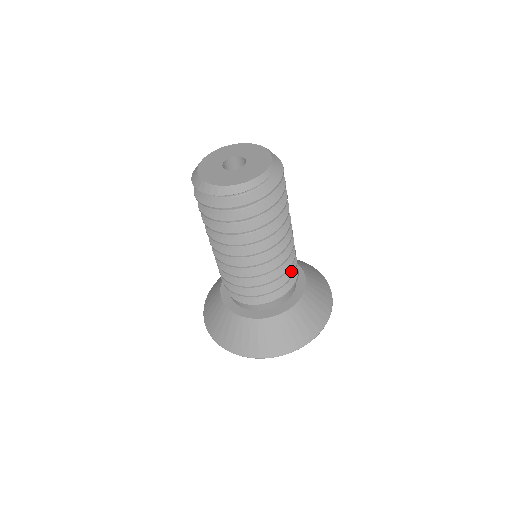
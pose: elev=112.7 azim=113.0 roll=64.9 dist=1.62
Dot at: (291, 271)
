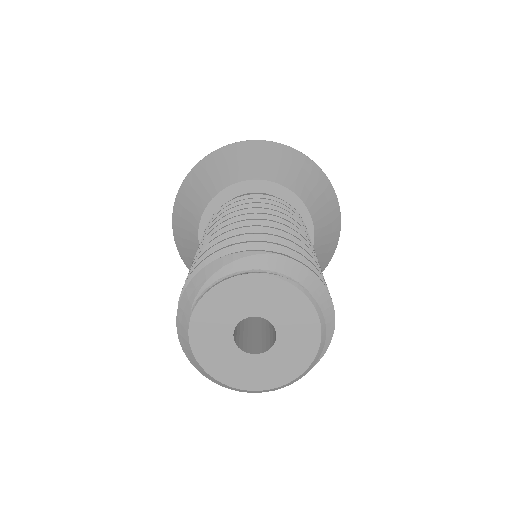
Dot at: occluded
